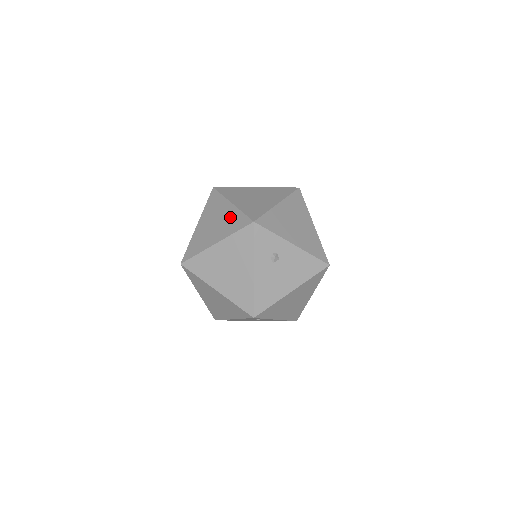
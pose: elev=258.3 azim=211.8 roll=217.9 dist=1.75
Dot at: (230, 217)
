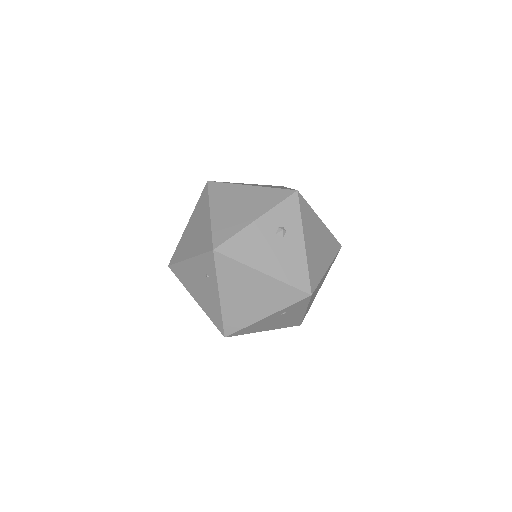
Dot at: occluded
